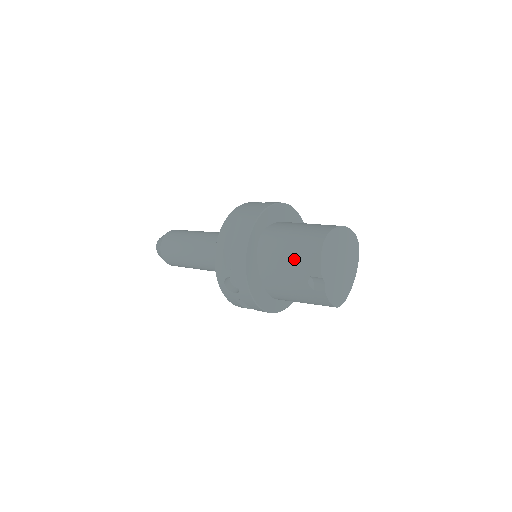
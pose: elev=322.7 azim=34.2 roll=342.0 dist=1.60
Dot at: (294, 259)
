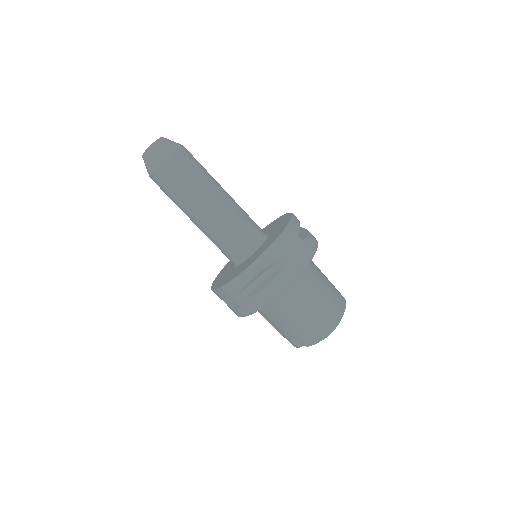
Dot at: (299, 325)
